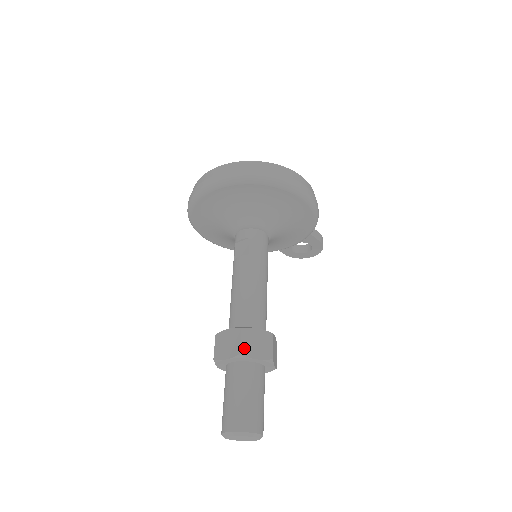
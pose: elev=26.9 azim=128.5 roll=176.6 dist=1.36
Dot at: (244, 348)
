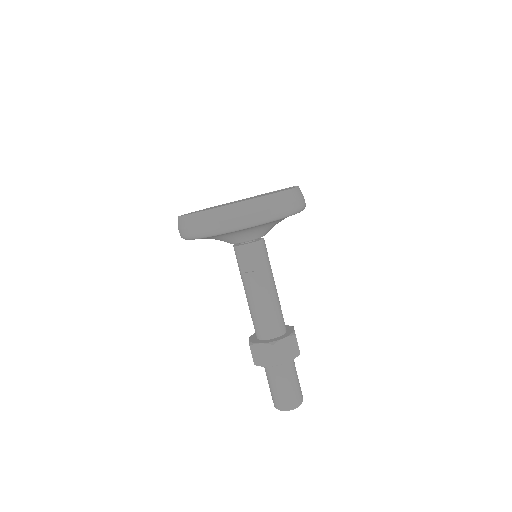
Dot at: (279, 359)
